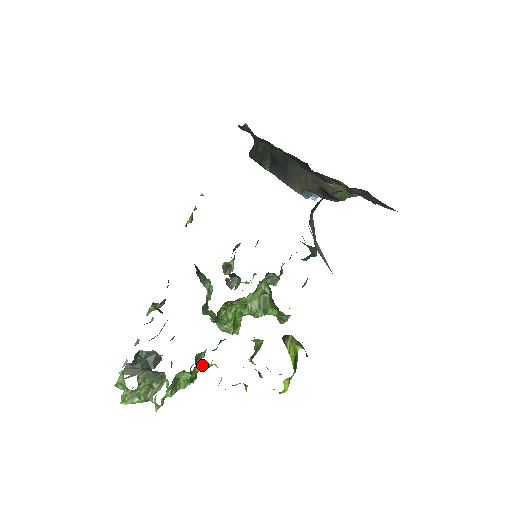
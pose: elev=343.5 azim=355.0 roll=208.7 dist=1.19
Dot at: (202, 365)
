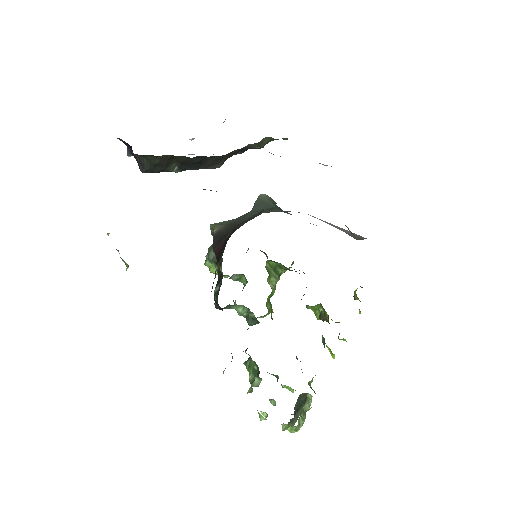
Dot at: occluded
